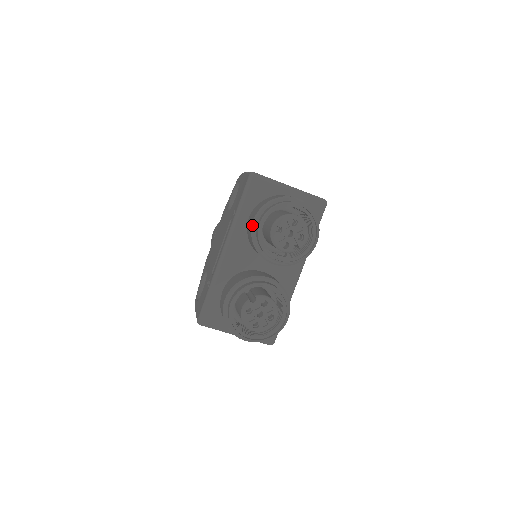
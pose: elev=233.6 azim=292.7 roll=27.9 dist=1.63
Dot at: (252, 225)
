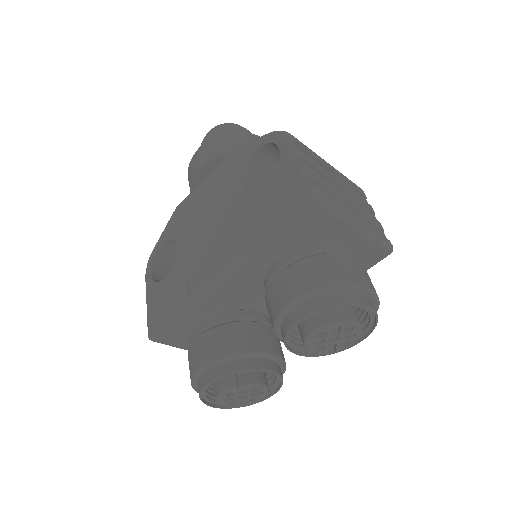
Dot at: (285, 308)
